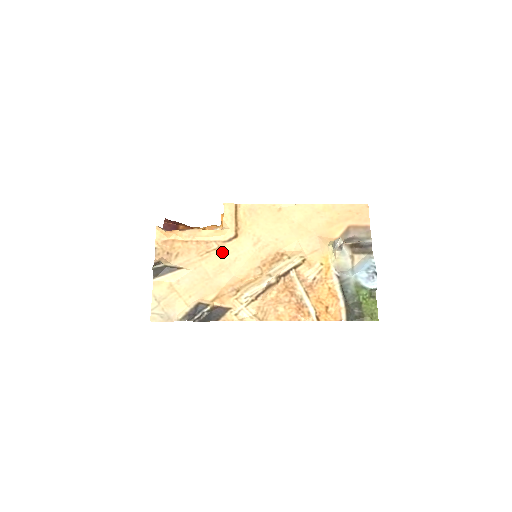
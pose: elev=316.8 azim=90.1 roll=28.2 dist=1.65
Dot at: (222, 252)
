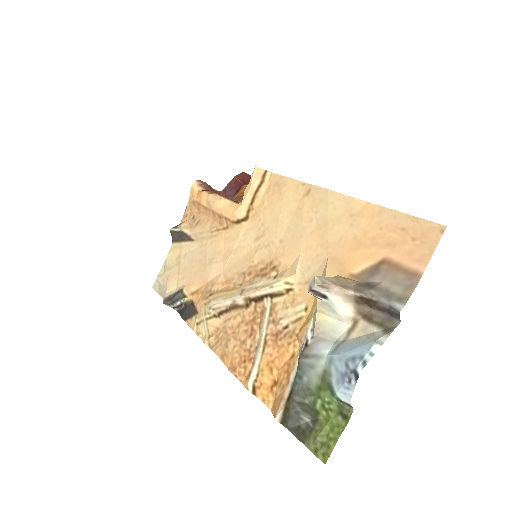
Dot at: (227, 235)
